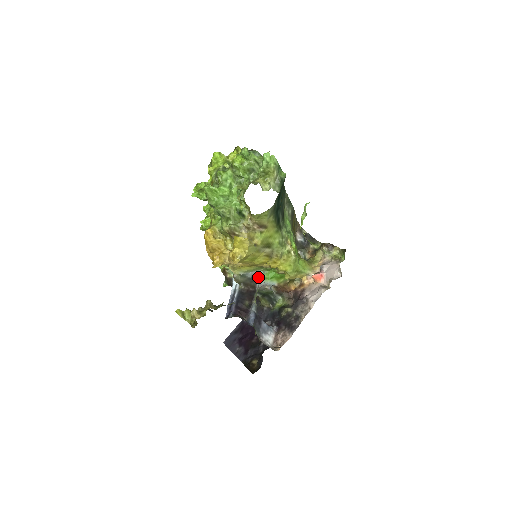
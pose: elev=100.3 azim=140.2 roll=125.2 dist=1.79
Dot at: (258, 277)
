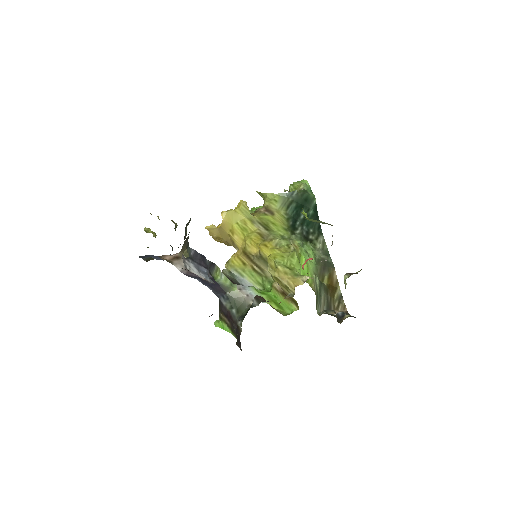
Dot at: occluded
